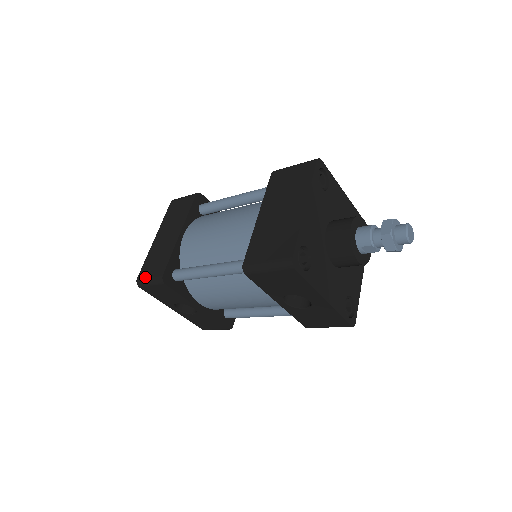
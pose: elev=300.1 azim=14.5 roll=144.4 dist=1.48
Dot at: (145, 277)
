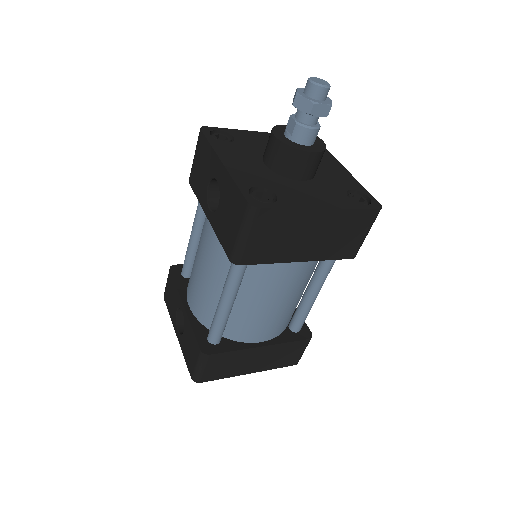
Dot at: occluded
